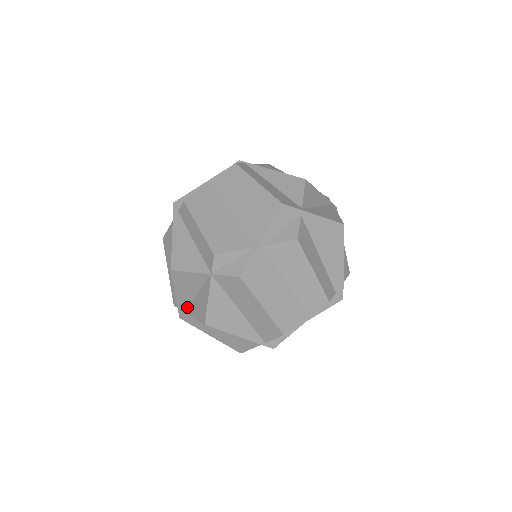
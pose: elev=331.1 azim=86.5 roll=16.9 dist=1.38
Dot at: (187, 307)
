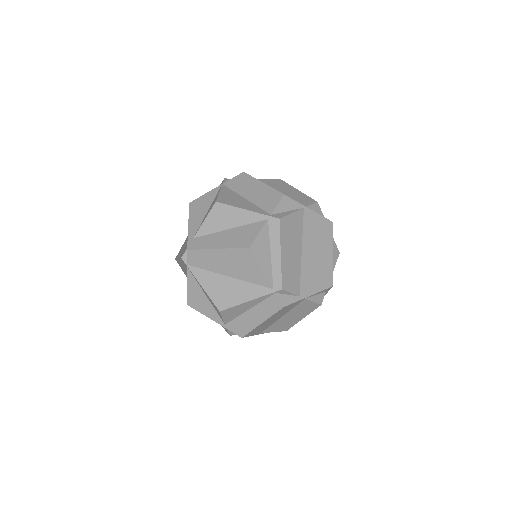
Dot at: occluded
